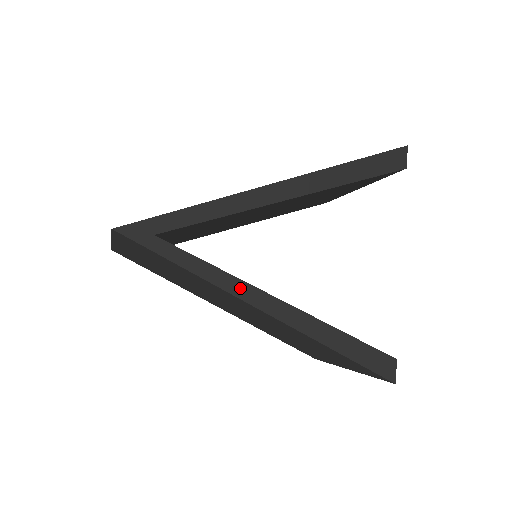
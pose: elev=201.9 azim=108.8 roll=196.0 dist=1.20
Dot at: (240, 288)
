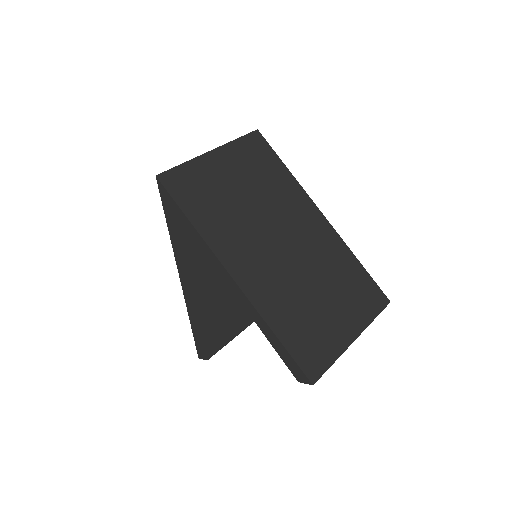
Dot at: occluded
